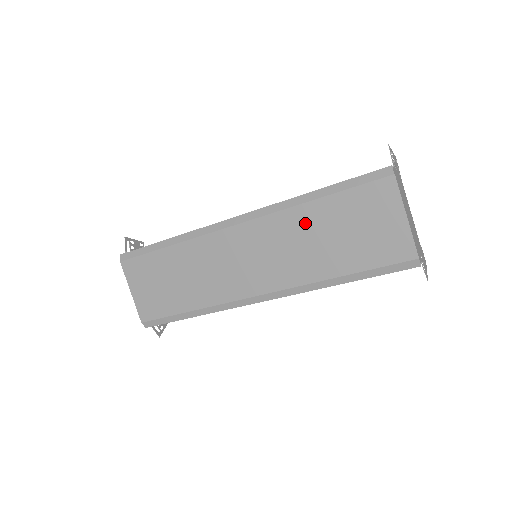
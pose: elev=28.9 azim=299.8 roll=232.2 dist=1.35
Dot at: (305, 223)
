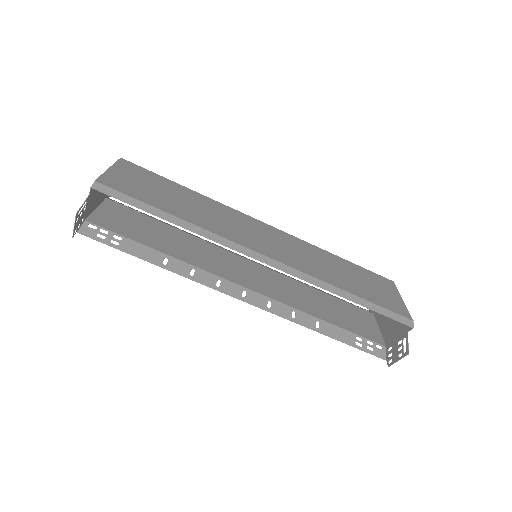
Dot at: (326, 257)
